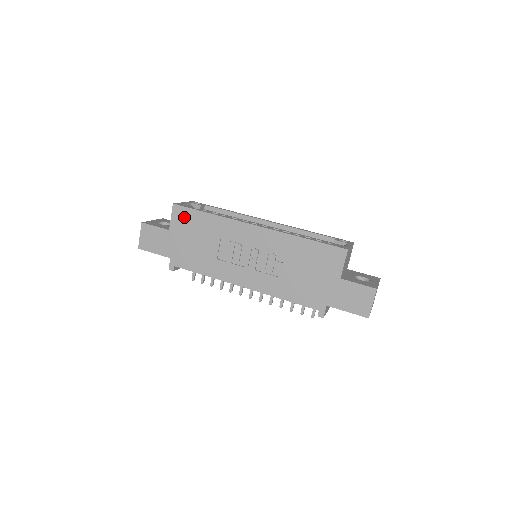
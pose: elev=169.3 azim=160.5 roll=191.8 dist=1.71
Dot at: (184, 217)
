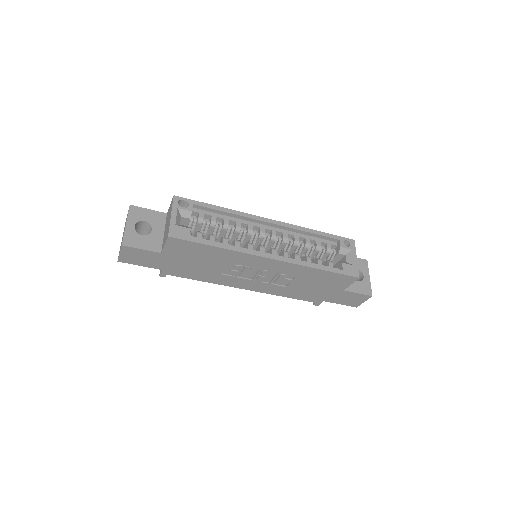
Dot at: (183, 247)
